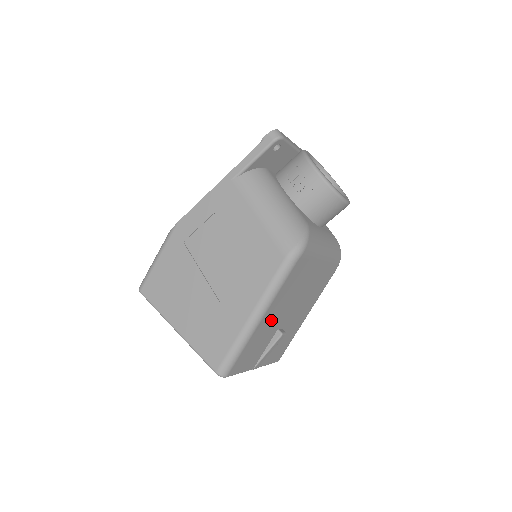
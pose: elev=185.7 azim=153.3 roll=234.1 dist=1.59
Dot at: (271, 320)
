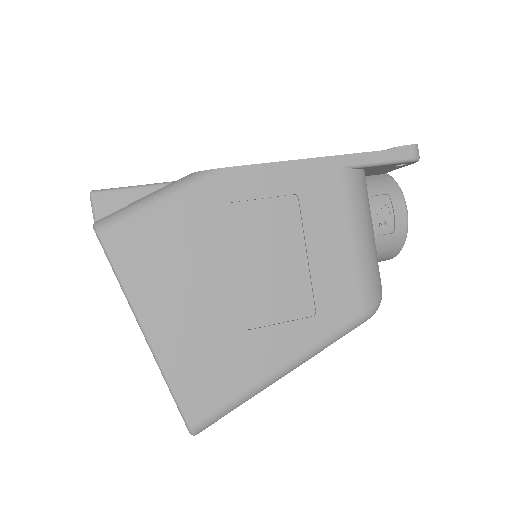
Dot at: occluded
